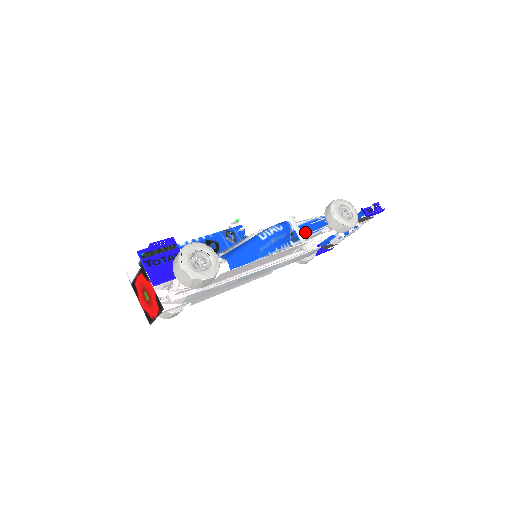
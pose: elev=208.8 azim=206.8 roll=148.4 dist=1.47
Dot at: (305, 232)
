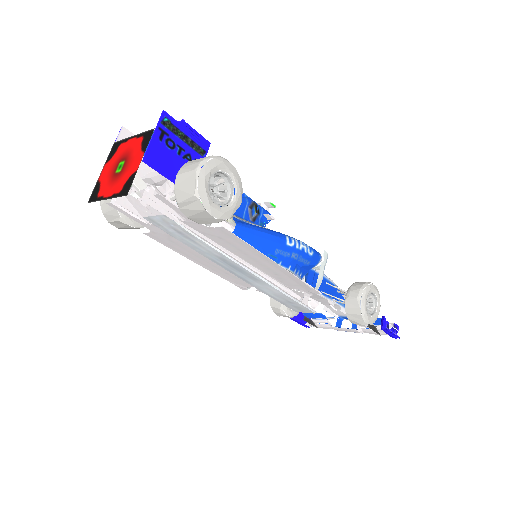
Dot at: occluded
